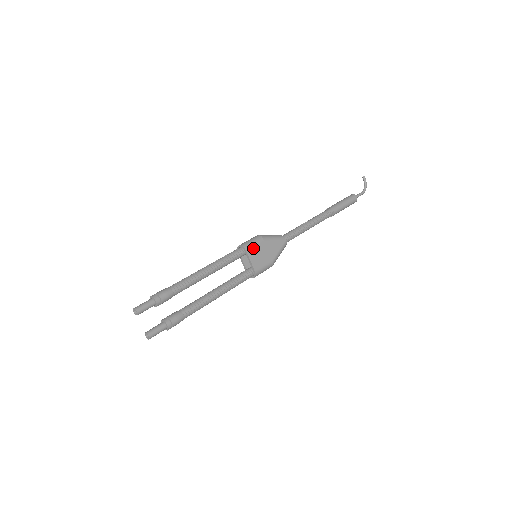
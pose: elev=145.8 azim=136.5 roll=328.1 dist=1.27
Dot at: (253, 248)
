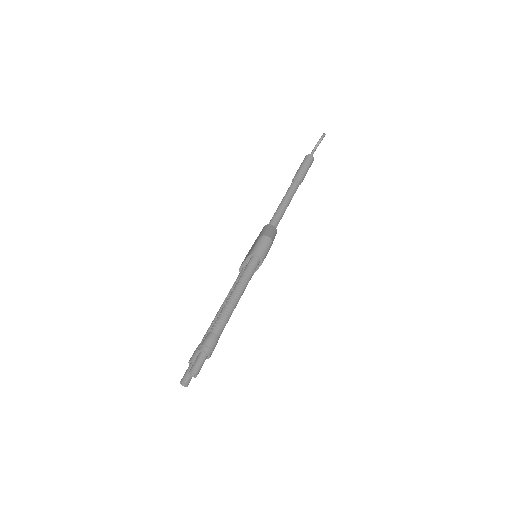
Dot at: occluded
